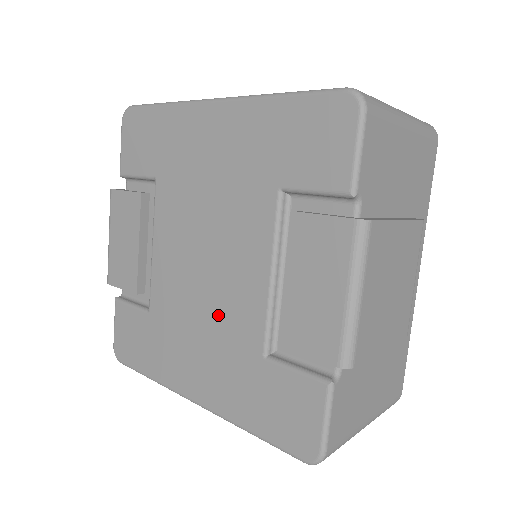
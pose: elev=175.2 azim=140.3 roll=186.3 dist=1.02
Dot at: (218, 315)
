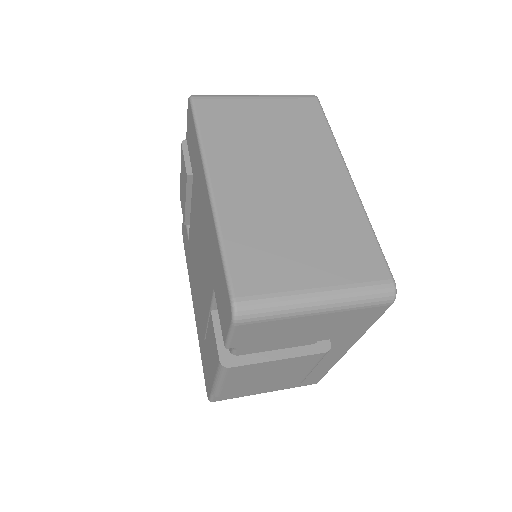
Dot at: (199, 294)
